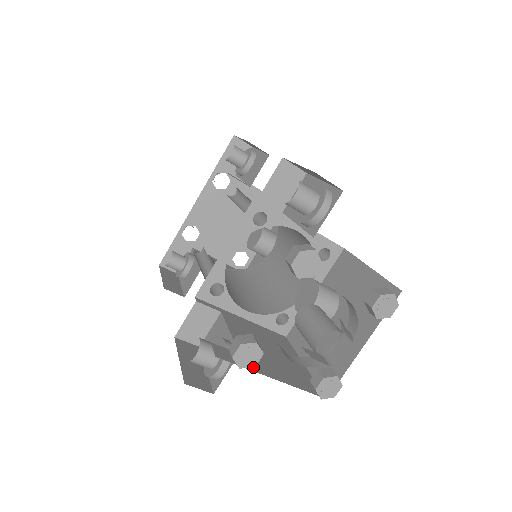
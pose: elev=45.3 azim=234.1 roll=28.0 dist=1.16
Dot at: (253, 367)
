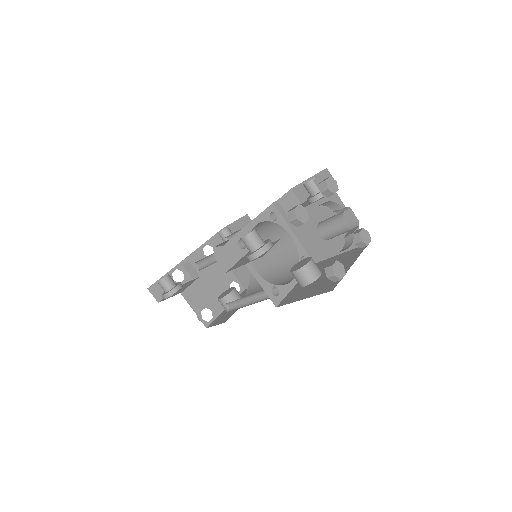
Dot at: occluded
